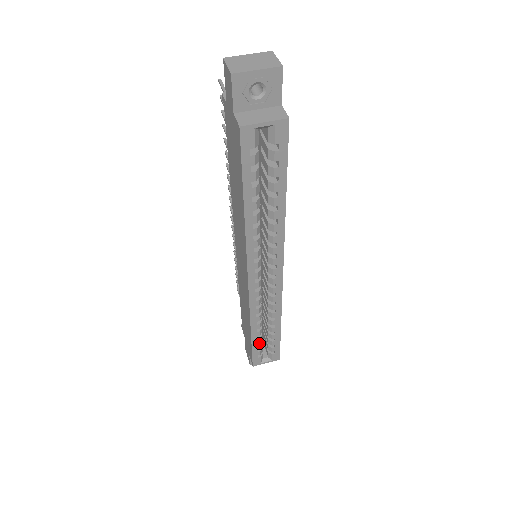
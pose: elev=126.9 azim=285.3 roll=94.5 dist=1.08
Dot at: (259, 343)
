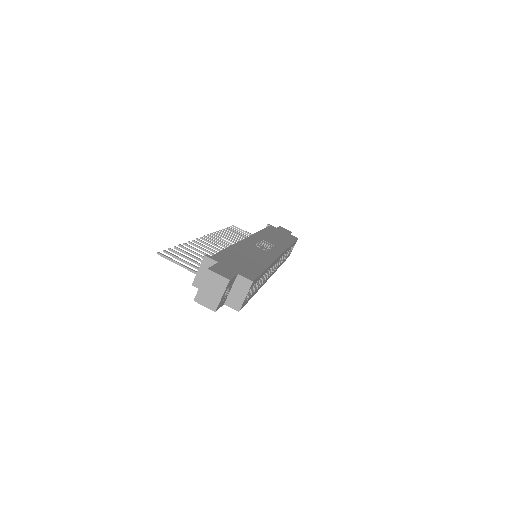
Dot at: occluded
